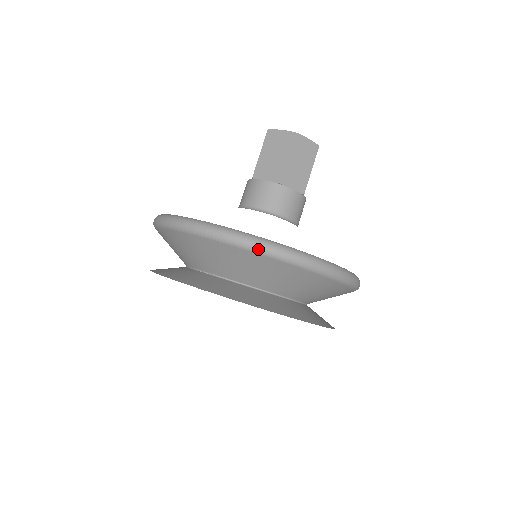
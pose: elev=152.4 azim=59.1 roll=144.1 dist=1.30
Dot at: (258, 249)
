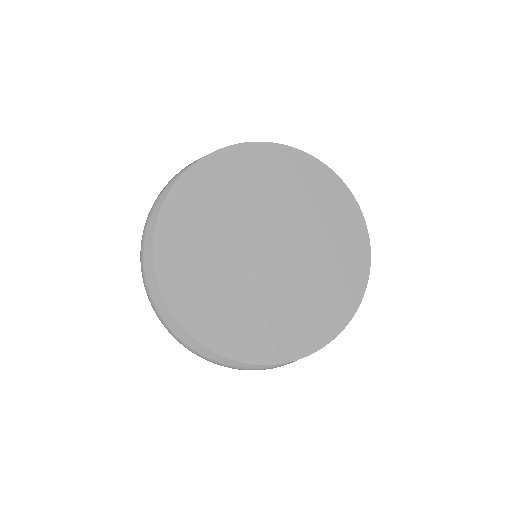
Dot at: occluded
